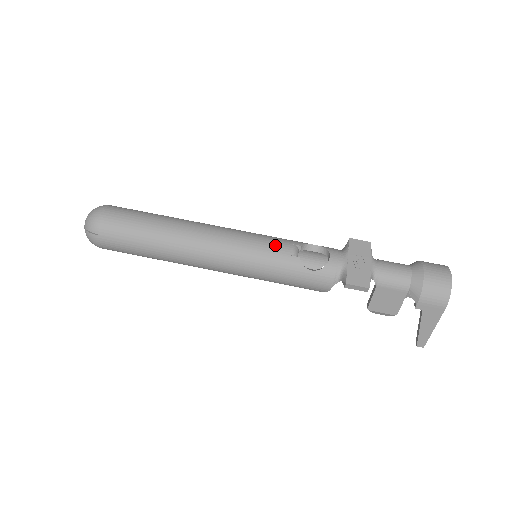
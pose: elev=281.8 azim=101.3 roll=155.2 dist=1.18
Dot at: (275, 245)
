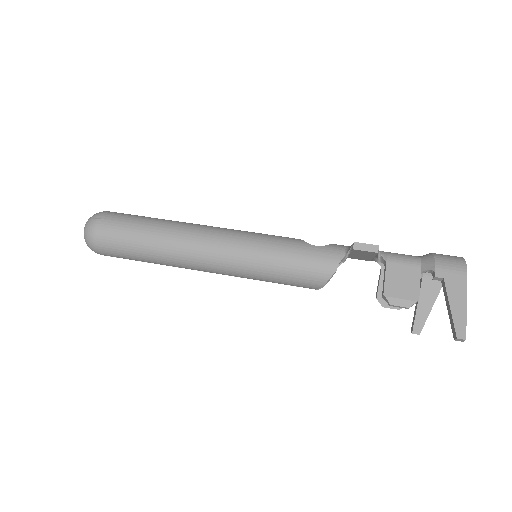
Dot at: occluded
